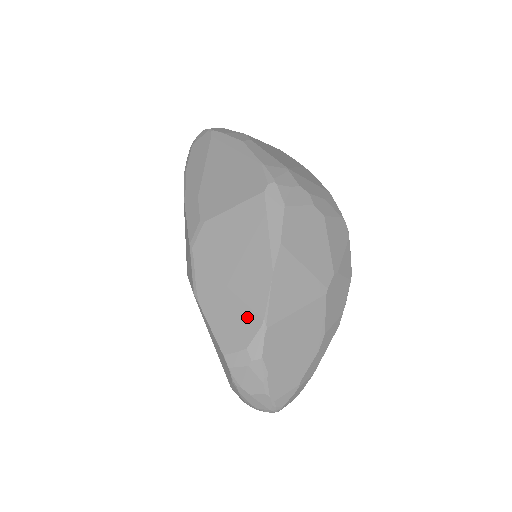
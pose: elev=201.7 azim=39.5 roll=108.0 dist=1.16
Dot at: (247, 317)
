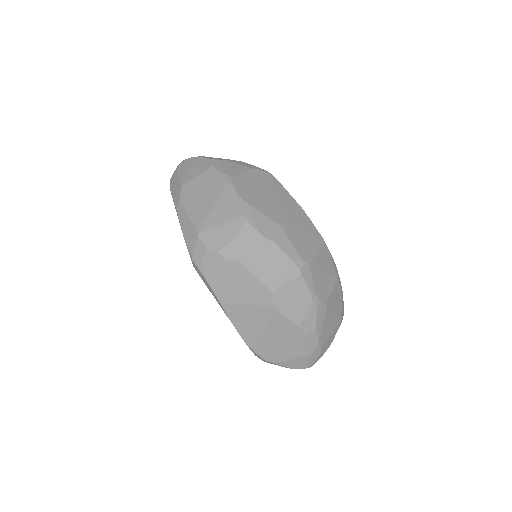
Dot at: occluded
